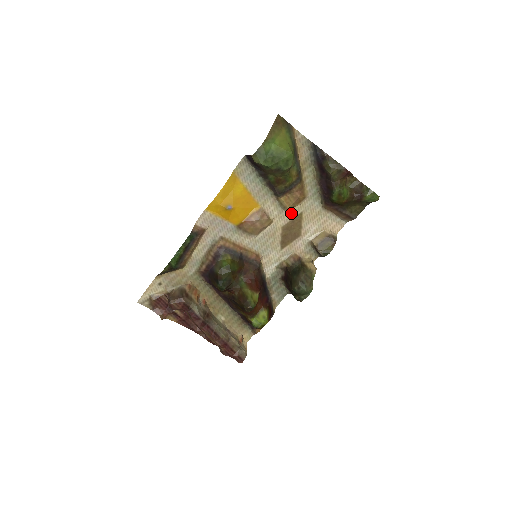
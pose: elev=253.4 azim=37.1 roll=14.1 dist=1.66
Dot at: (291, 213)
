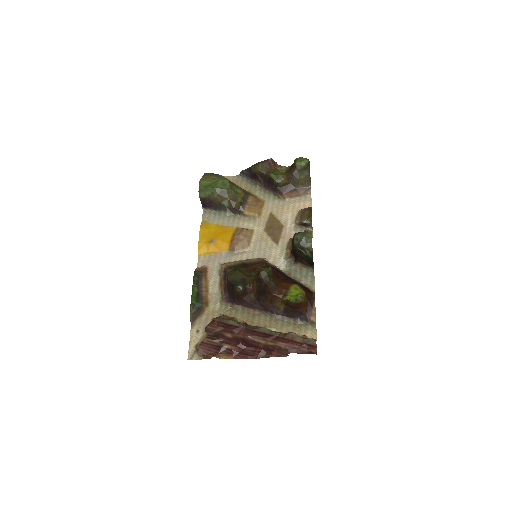
Dot at: (263, 218)
